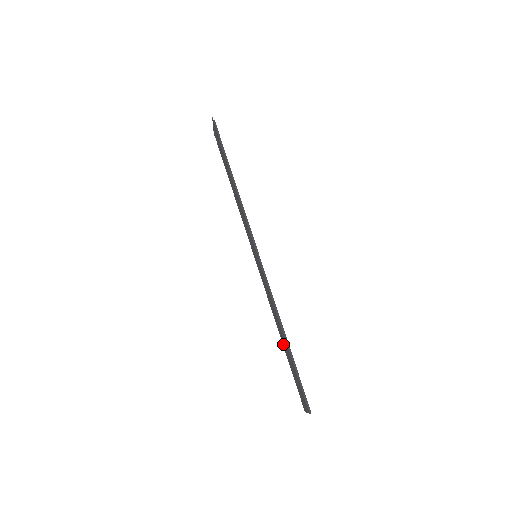
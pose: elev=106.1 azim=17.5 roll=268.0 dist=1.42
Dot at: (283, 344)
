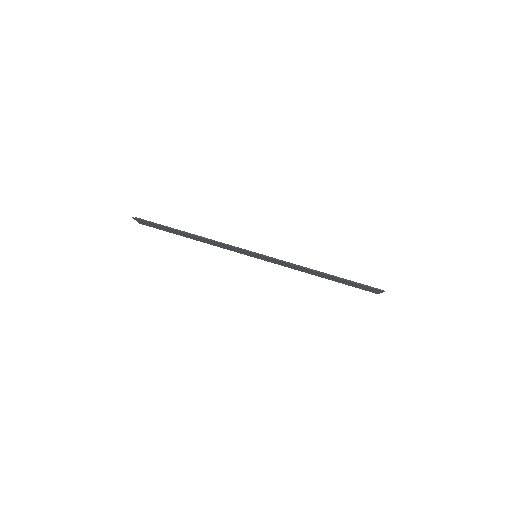
Dot at: occluded
